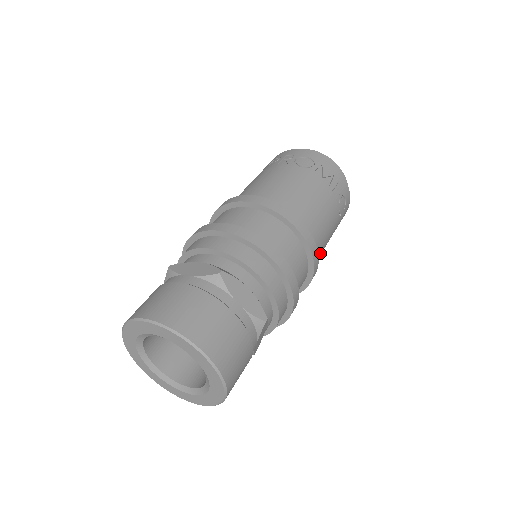
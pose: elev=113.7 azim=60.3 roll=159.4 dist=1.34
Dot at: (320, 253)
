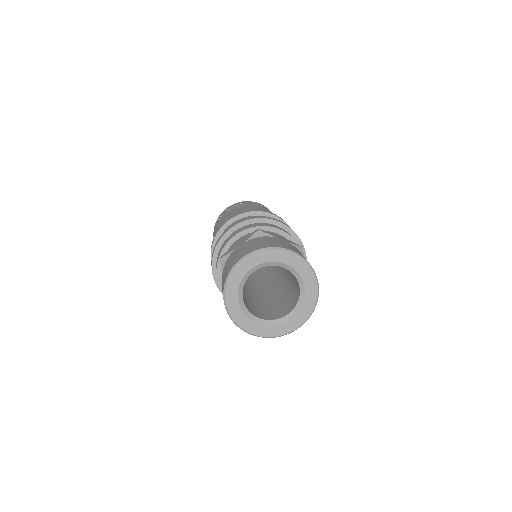
Dot at: occluded
